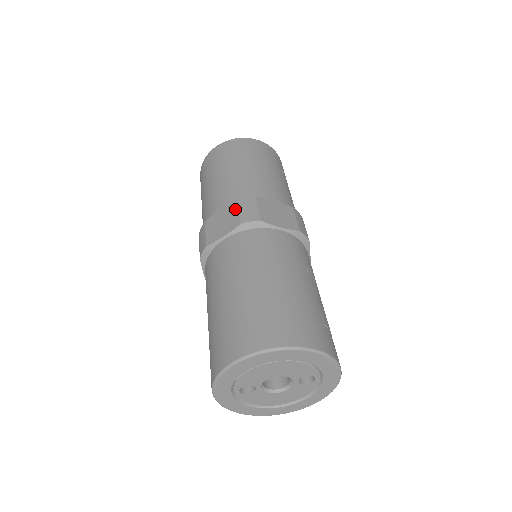
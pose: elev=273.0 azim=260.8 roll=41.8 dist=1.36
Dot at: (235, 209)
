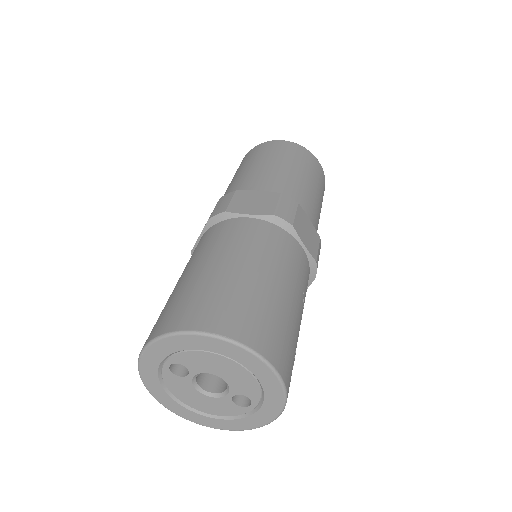
Dot at: (275, 199)
